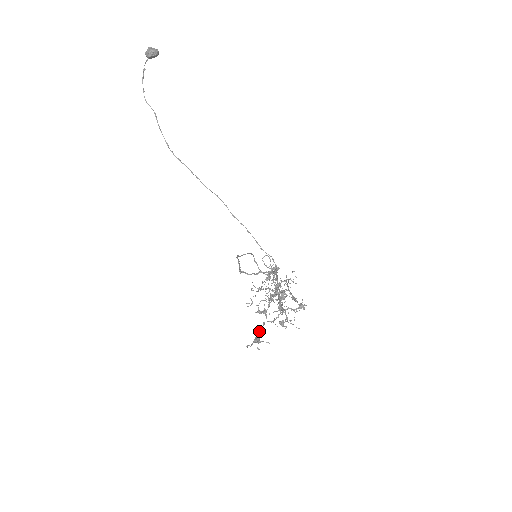
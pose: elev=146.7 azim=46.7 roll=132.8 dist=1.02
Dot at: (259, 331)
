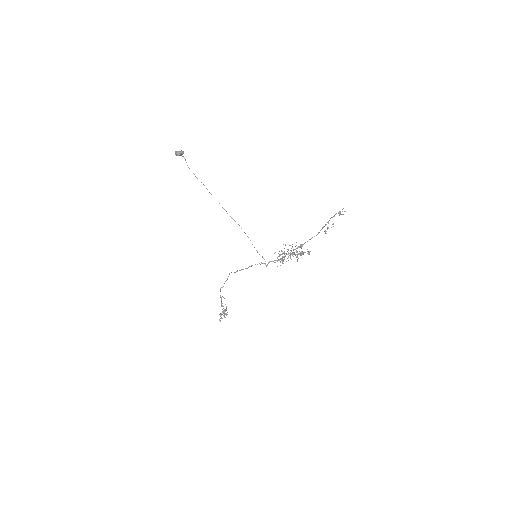
Dot at: (333, 216)
